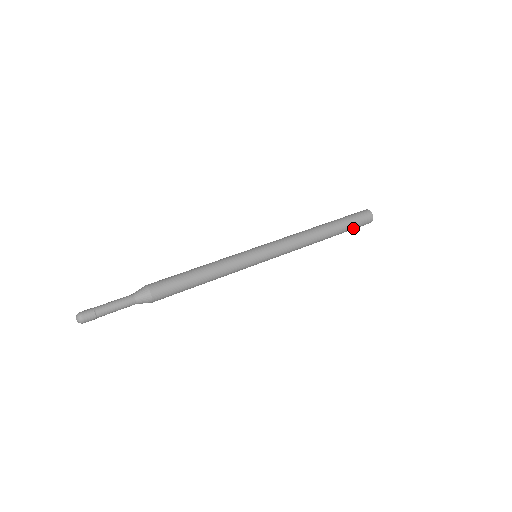
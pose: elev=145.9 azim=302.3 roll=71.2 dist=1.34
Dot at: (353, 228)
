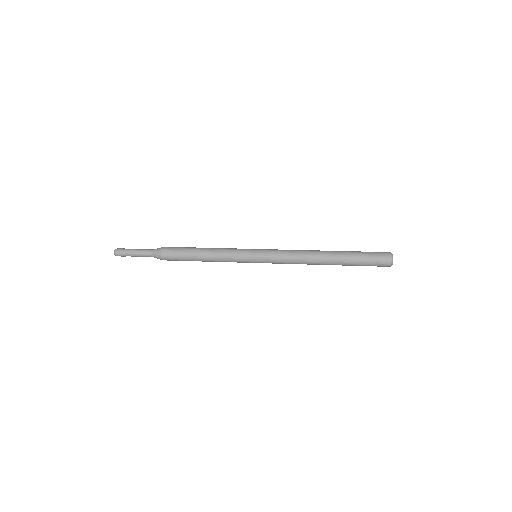
Dot at: (364, 265)
